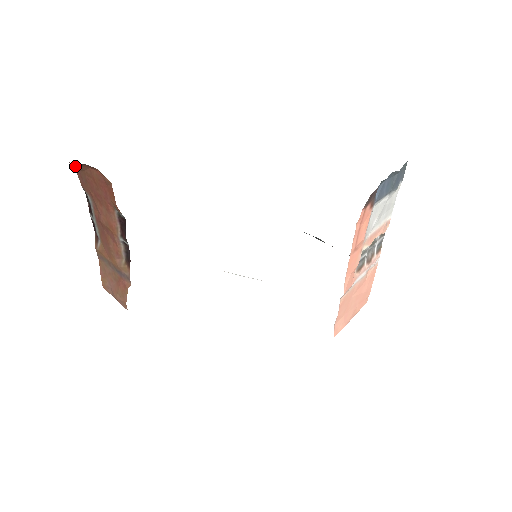
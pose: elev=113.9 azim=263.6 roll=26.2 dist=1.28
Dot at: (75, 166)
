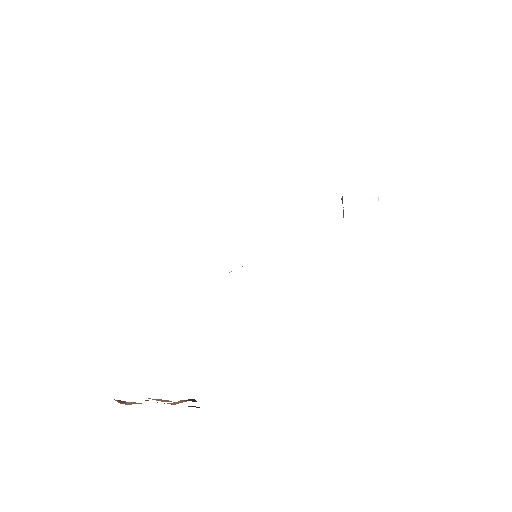
Dot at: occluded
